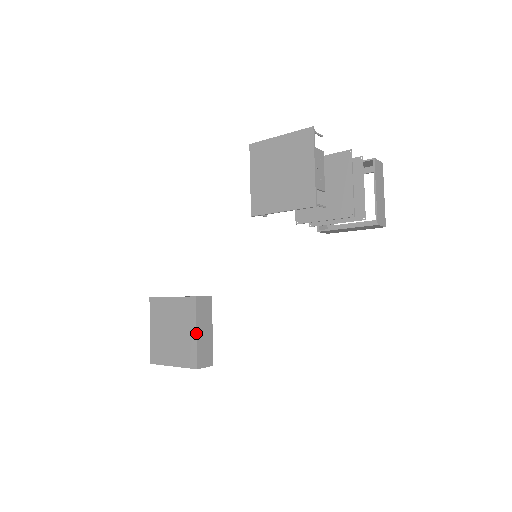
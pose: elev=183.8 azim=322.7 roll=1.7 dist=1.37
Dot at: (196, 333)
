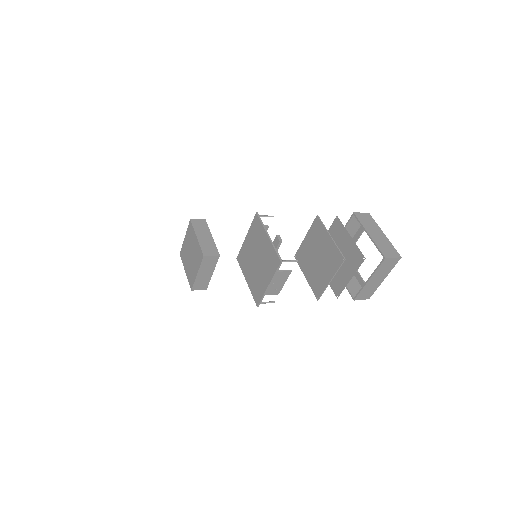
Dot at: (197, 274)
